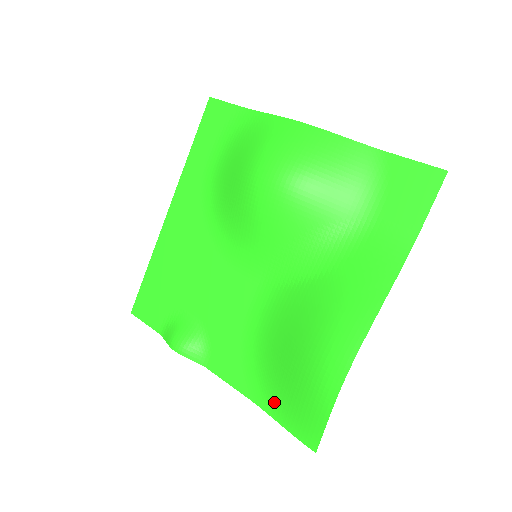
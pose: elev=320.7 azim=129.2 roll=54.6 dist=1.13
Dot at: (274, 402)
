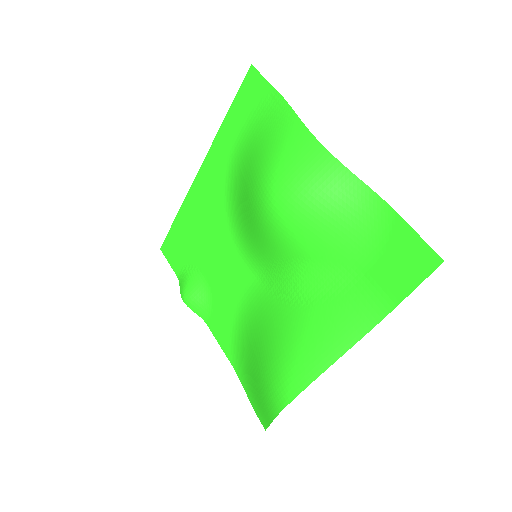
Dot at: (246, 379)
